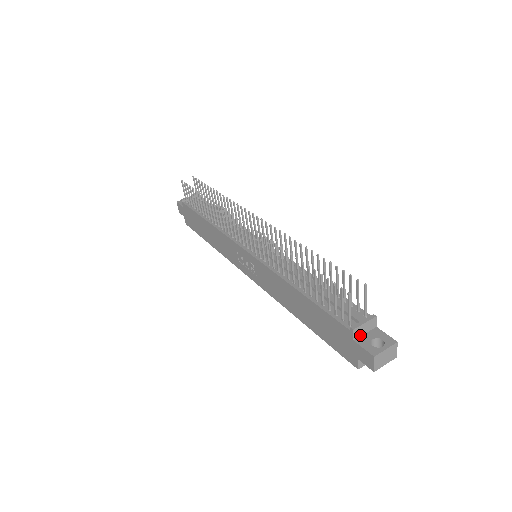
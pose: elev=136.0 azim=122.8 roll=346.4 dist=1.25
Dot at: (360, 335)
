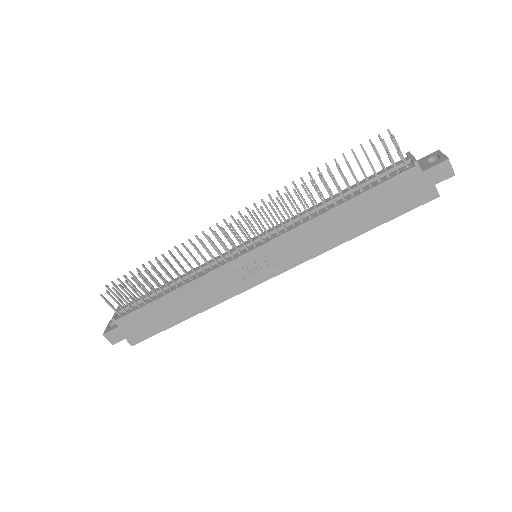
Dot at: (419, 168)
